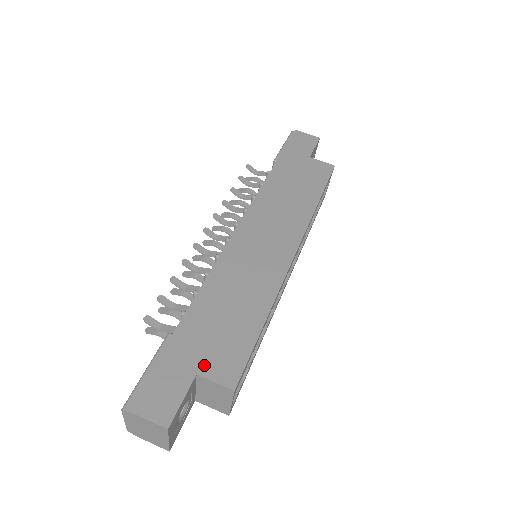
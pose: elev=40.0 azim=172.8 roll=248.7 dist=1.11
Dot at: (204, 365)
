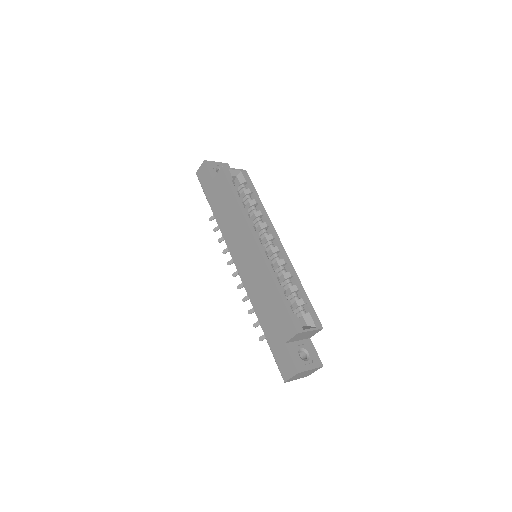
Dot at: (283, 337)
